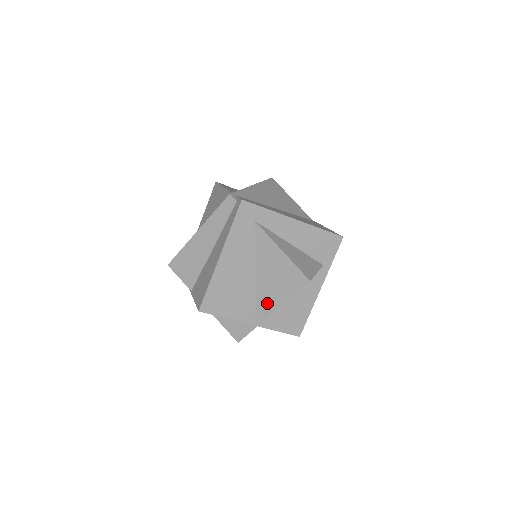
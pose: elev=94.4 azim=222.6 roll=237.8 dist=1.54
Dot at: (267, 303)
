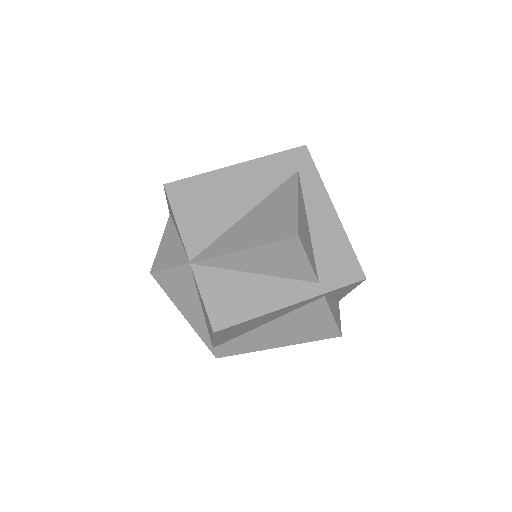
Dot at: (228, 243)
